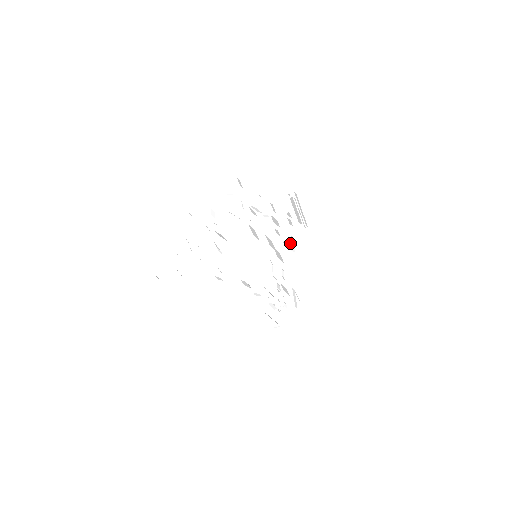
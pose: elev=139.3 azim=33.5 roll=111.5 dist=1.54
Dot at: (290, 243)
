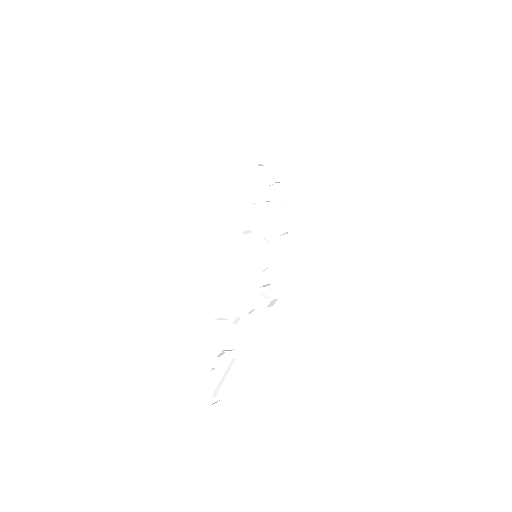
Dot at: (276, 292)
